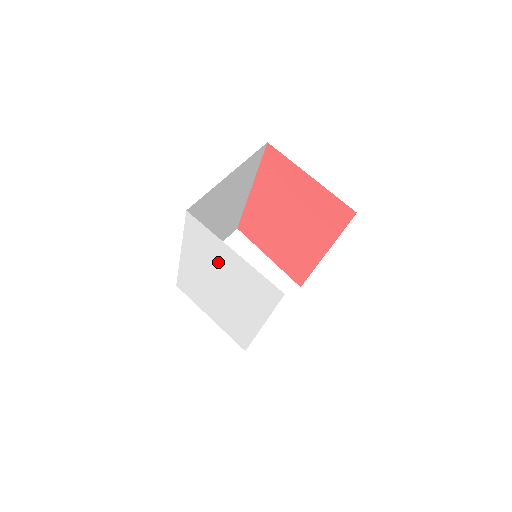
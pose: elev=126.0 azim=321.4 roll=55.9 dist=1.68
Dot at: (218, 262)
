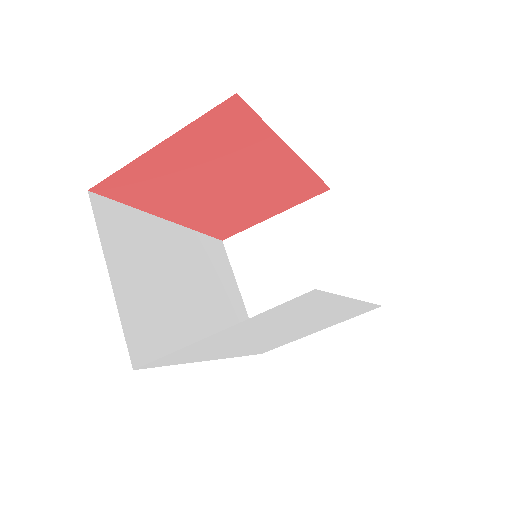
Dot at: (233, 340)
